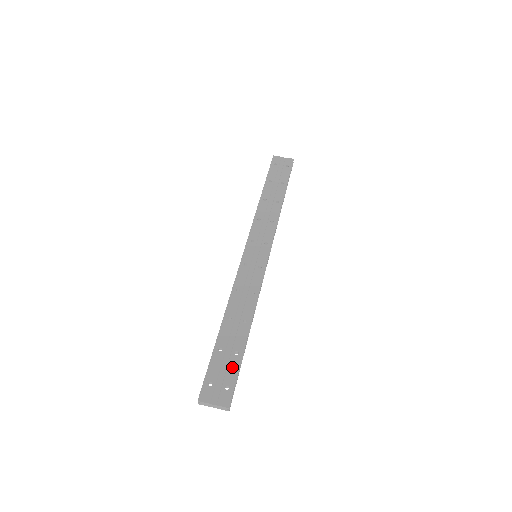
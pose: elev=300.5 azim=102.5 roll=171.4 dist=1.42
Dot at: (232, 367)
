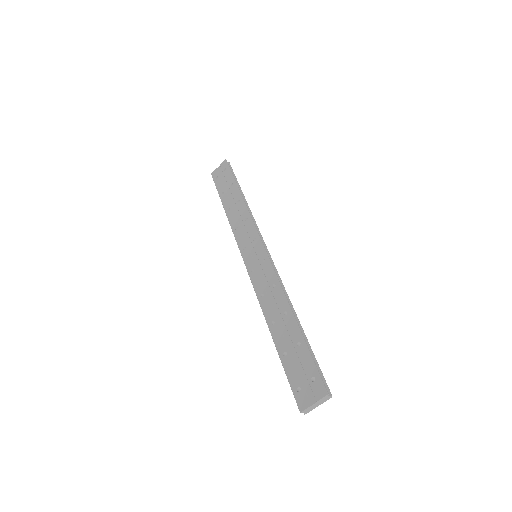
Dot at: (304, 359)
